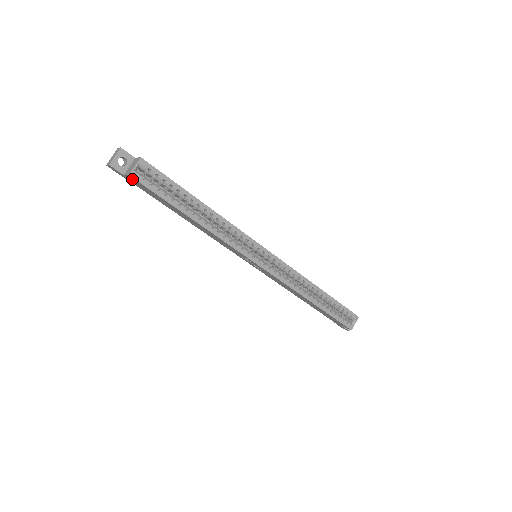
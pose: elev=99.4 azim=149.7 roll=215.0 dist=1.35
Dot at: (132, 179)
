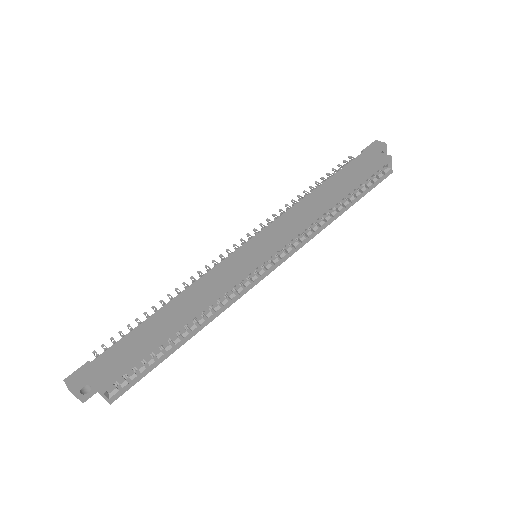
Dot at: occluded
